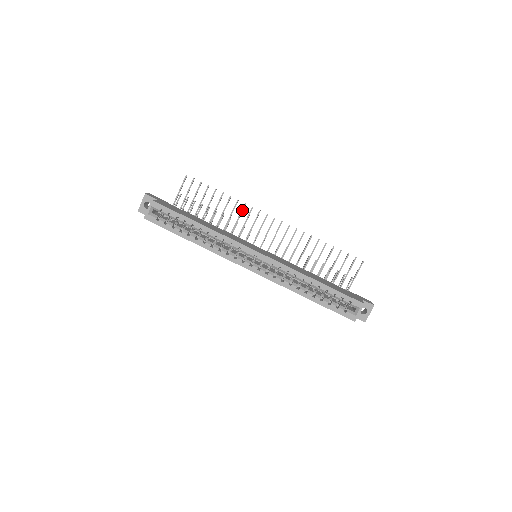
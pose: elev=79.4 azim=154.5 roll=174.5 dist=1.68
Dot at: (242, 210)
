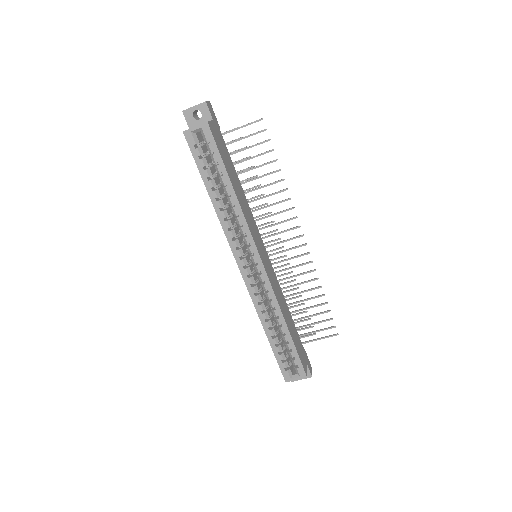
Dot at: (282, 201)
